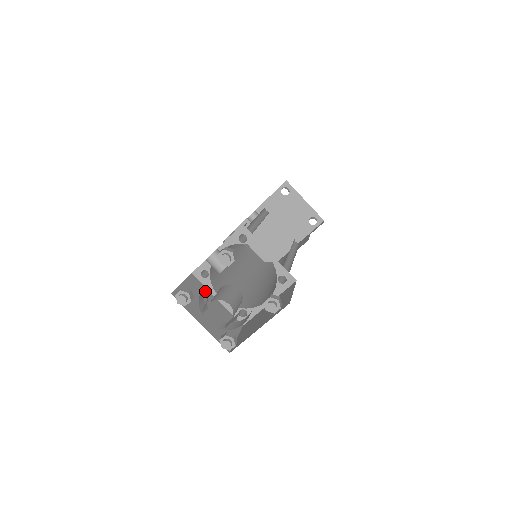
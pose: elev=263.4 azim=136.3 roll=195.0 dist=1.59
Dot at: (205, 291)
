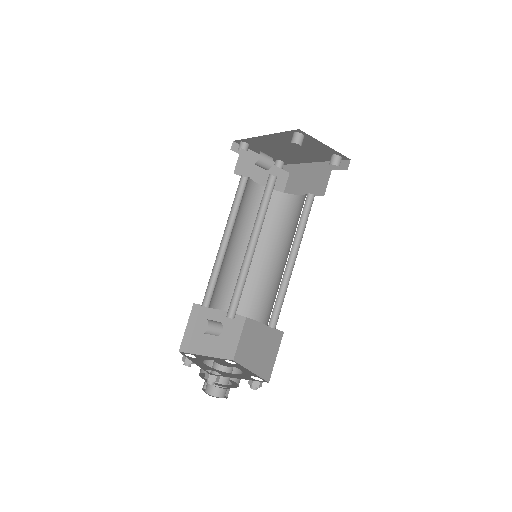
Dot at: (209, 312)
